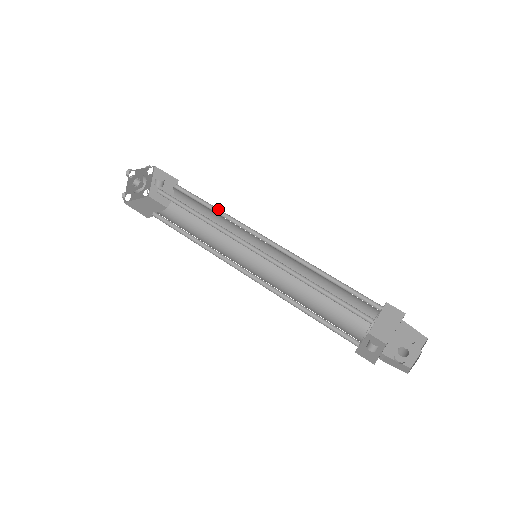
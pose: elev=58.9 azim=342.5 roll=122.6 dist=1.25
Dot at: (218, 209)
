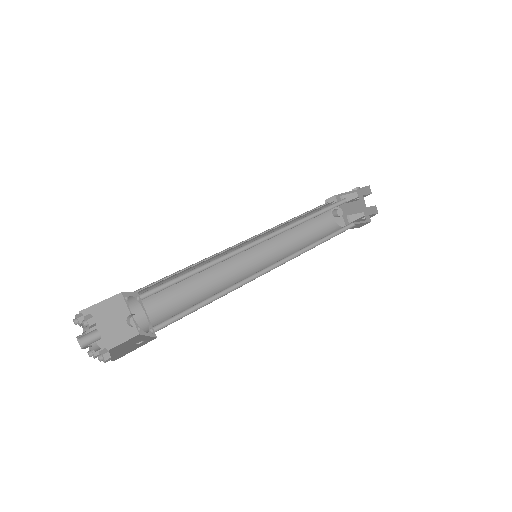
Dot at: (201, 266)
